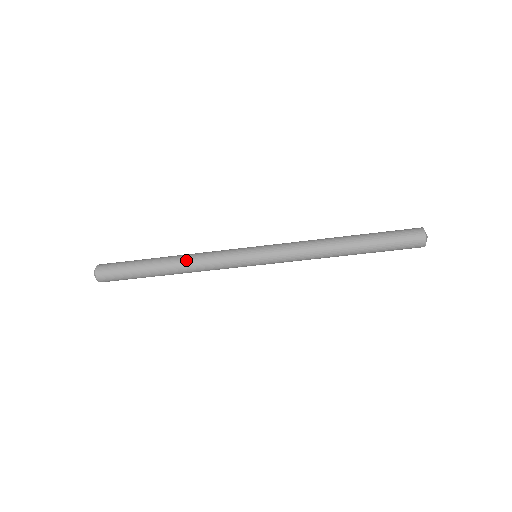
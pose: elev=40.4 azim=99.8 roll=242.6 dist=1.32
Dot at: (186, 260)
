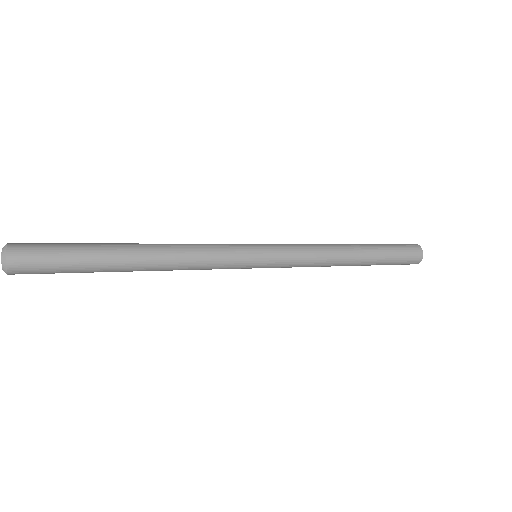
Dot at: (169, 264)
